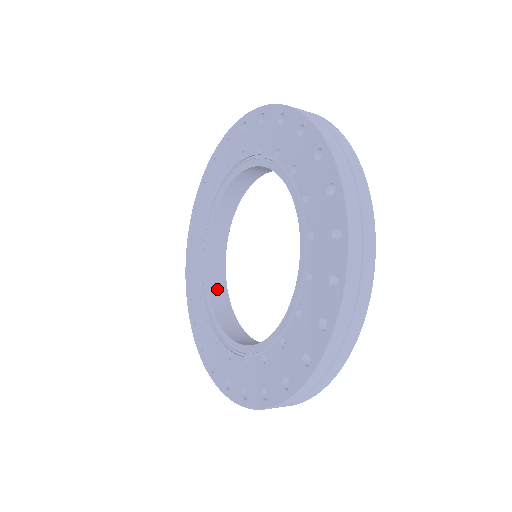
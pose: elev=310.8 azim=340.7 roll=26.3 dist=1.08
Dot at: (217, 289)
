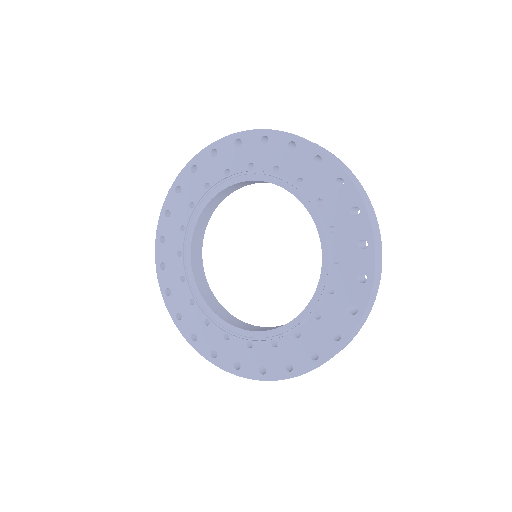
Dot at: (235, 323)
